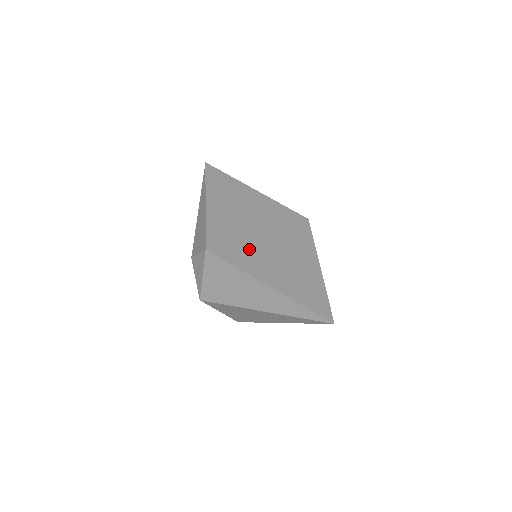
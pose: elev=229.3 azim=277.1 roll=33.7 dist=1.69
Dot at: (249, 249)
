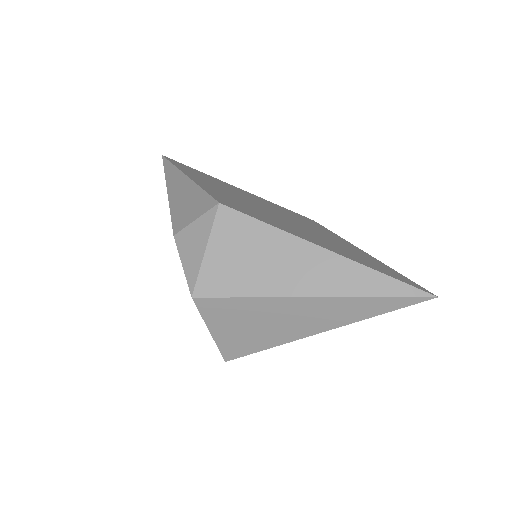
Dot at: (274, 218)
